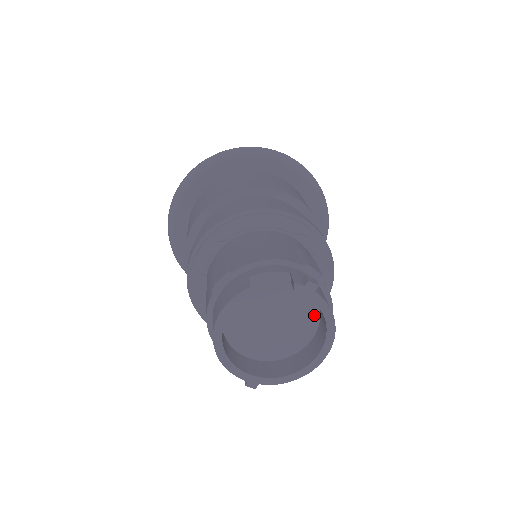
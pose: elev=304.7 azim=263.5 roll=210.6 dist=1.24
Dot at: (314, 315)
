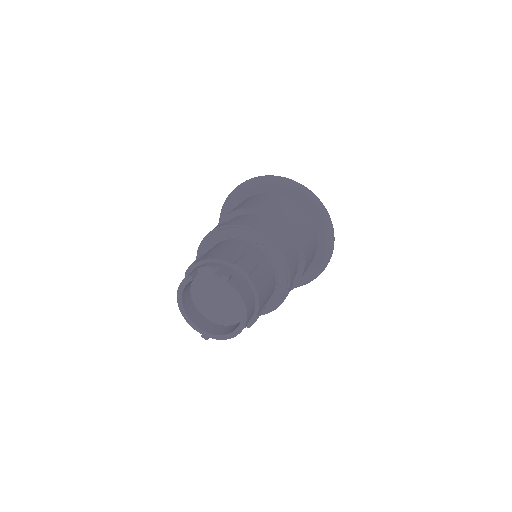
Dot at: occluded
